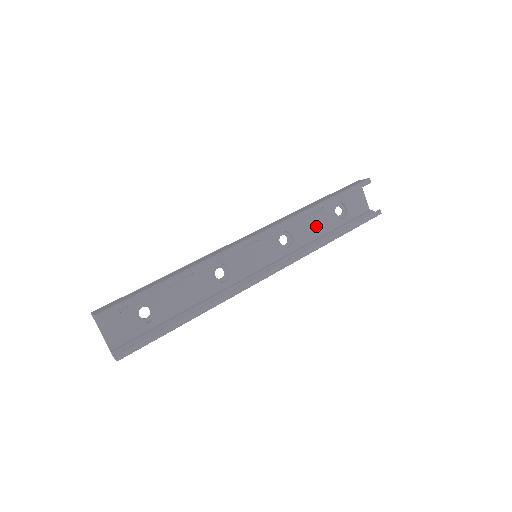
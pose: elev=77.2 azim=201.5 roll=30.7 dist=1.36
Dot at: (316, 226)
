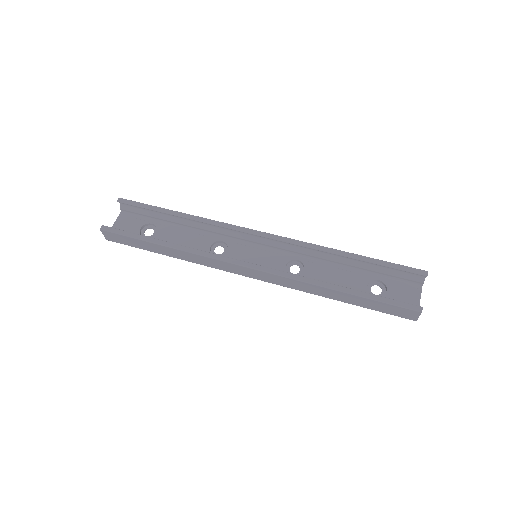
Dot at: (337, 280)
